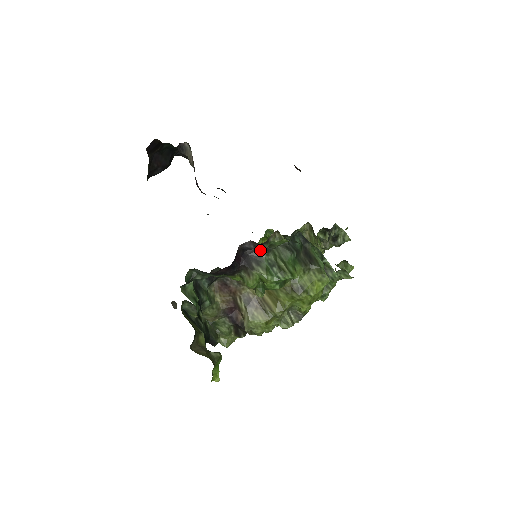
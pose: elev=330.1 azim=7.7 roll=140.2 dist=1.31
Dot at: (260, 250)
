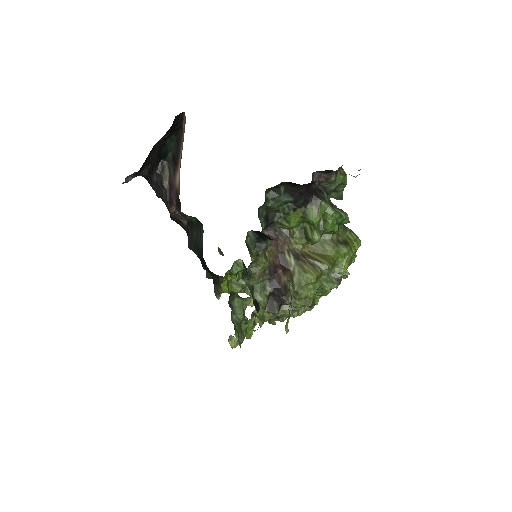
Dot at: (321, 189)
